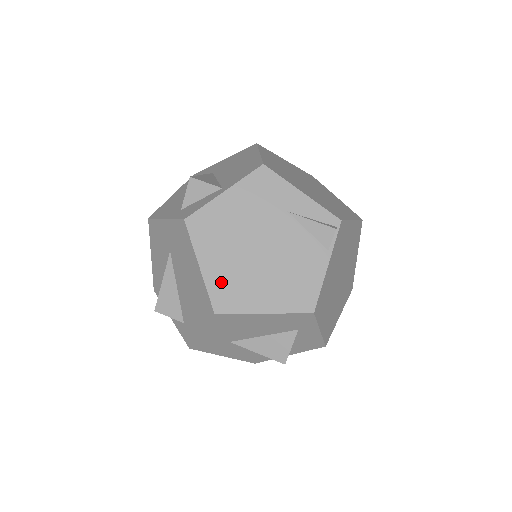
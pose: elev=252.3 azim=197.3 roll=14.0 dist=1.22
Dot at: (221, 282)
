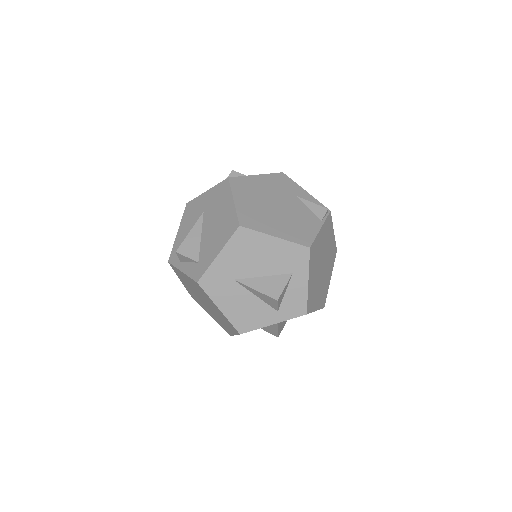
Dot at: (247, 212)
